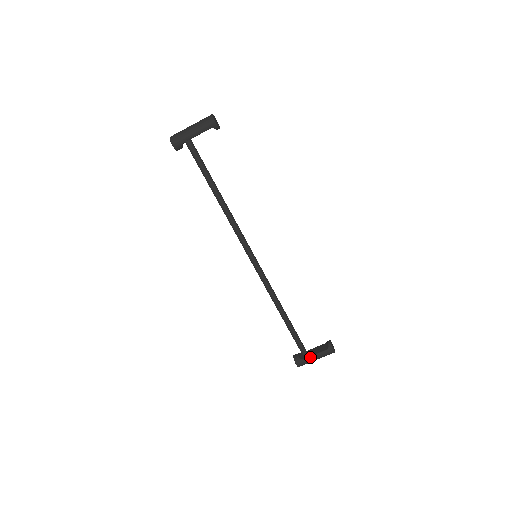
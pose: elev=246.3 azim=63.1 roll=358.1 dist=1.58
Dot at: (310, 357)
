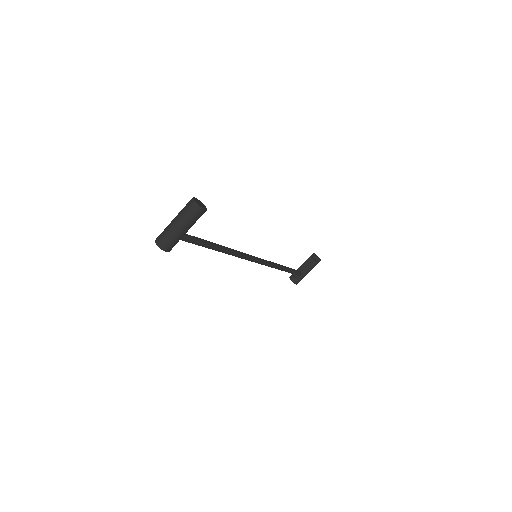
Dot at: (305, 275)
